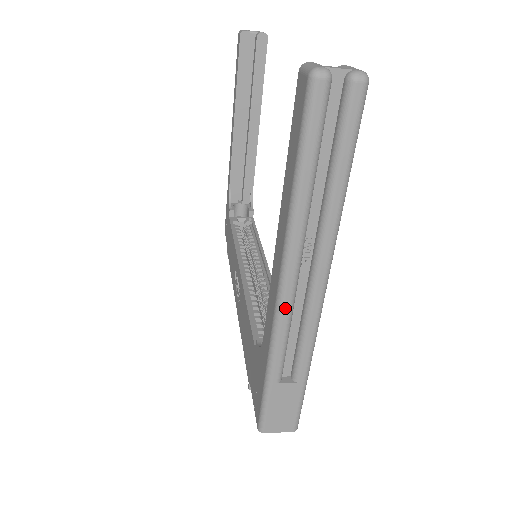
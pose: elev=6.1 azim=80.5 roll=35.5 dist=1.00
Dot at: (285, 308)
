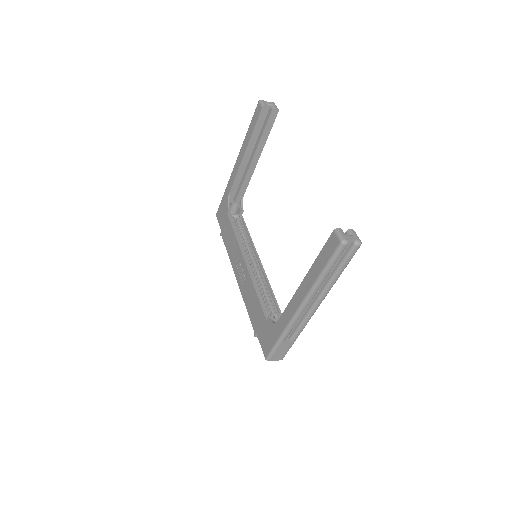
Dot at: (299, 315)
